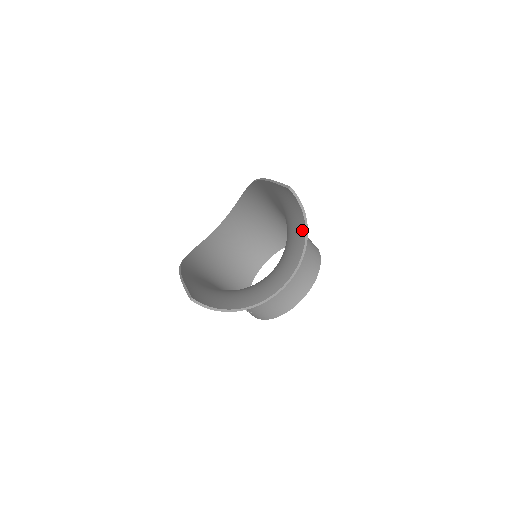
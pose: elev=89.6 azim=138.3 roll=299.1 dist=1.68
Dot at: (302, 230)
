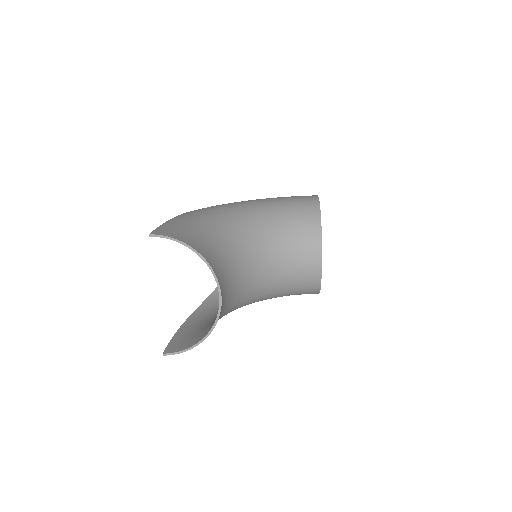
Dot at: occluded
